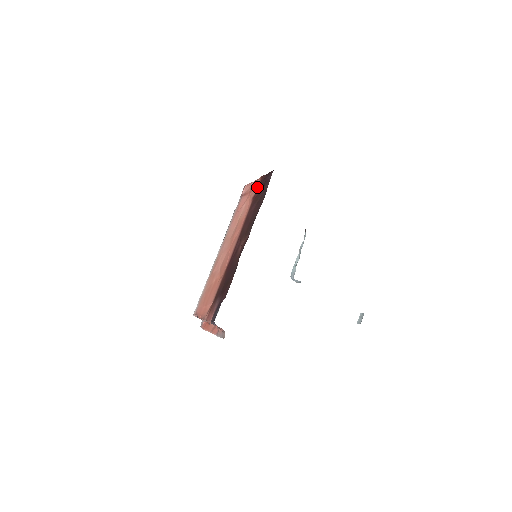
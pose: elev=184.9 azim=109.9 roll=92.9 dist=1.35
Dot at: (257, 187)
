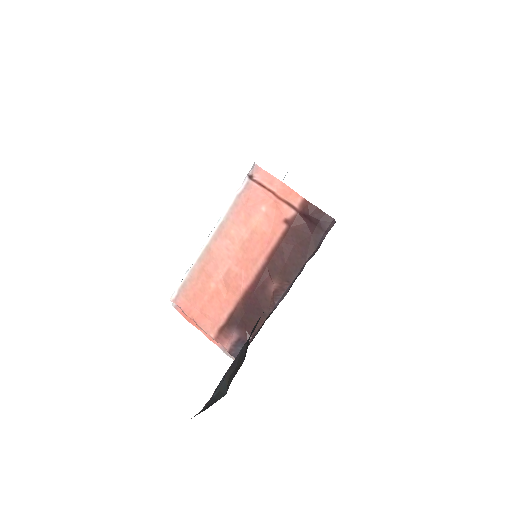
Dot at: (296, 210)
